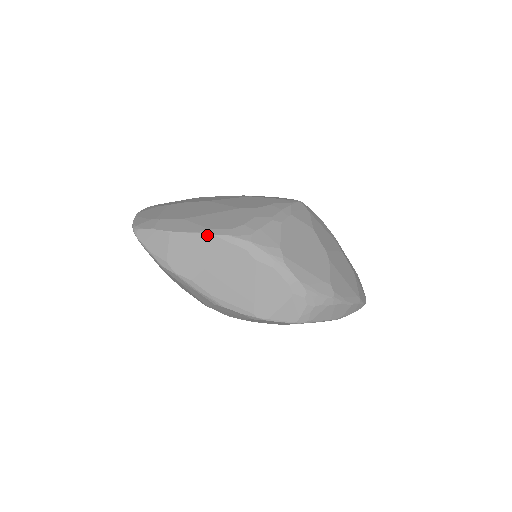
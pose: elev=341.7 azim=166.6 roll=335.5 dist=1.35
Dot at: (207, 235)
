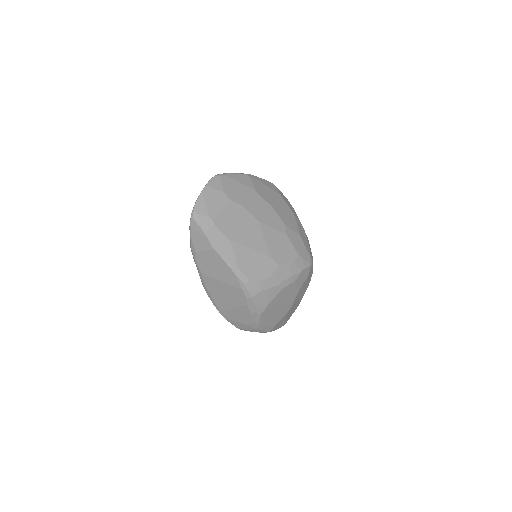
Dot at: (233, 273)
